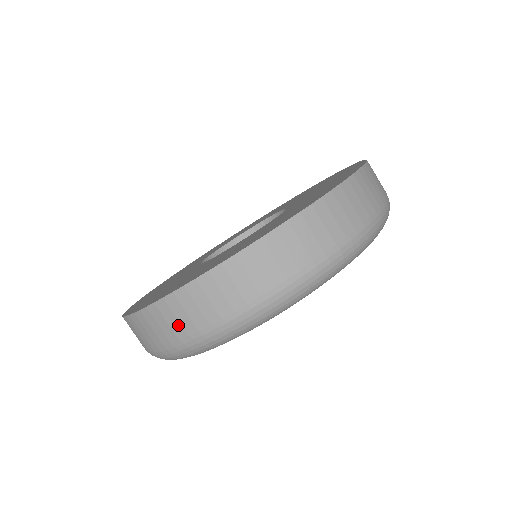
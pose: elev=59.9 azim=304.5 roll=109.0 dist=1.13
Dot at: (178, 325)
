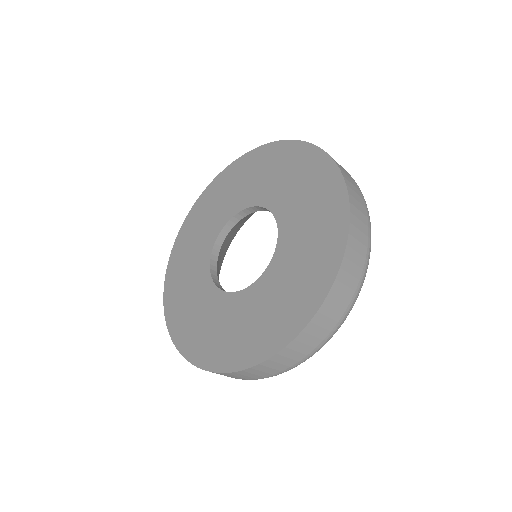
Dot at: occluded
